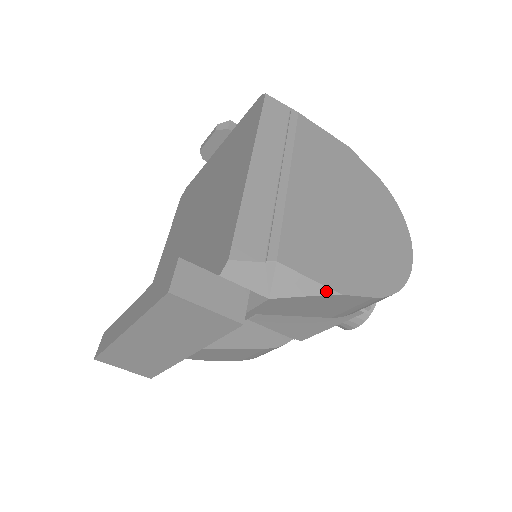
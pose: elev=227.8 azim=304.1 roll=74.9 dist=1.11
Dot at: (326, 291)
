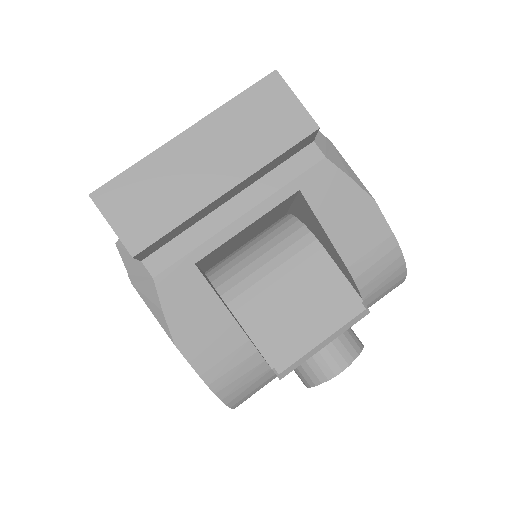
Dot at: (364, 188)
